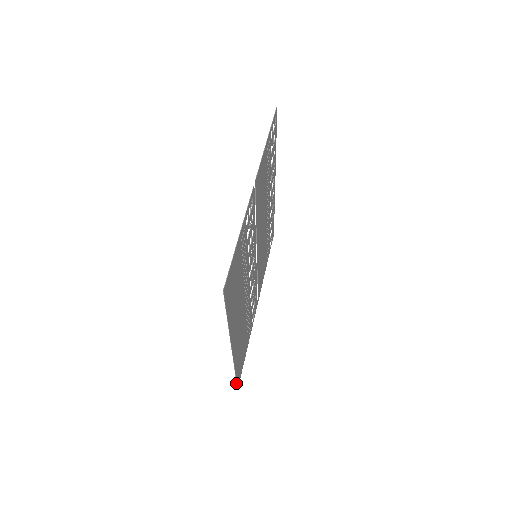
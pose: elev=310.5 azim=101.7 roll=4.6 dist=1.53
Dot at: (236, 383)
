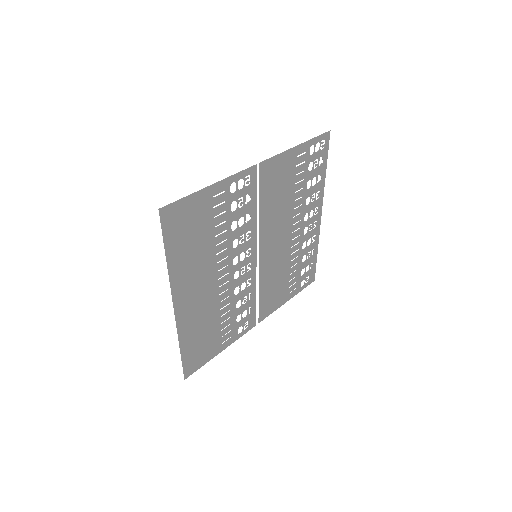
Dot at: occluded
